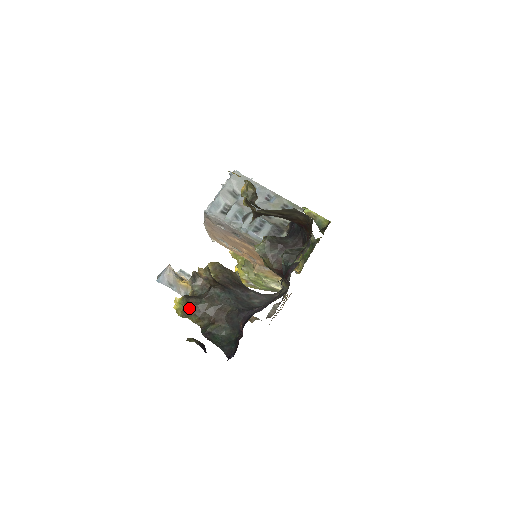
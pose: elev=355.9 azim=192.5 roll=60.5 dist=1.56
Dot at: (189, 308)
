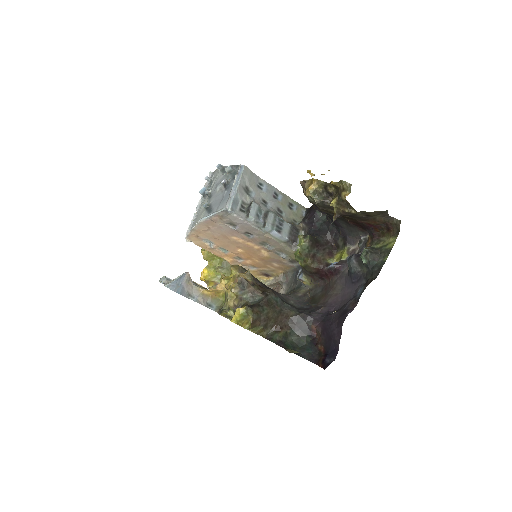
Dot at: (256, 318)
